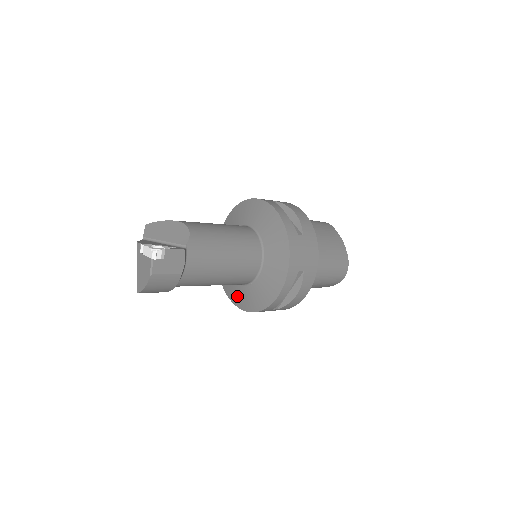
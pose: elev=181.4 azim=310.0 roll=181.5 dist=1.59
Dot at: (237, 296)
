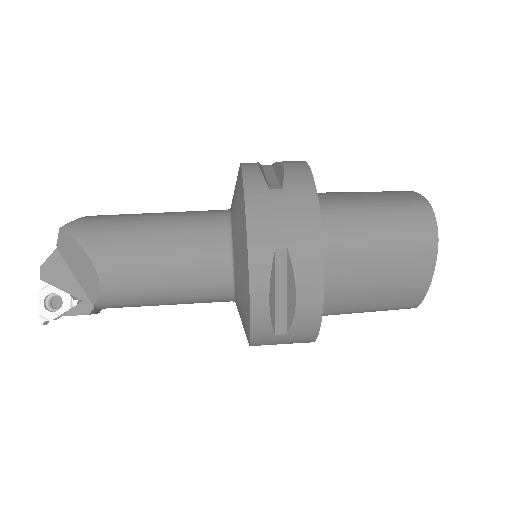
Dot at: occluded
